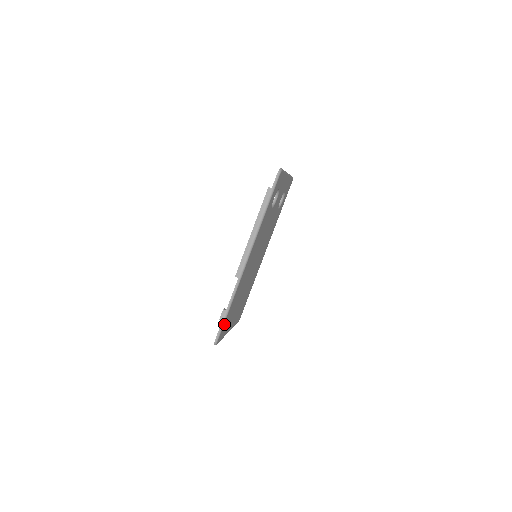
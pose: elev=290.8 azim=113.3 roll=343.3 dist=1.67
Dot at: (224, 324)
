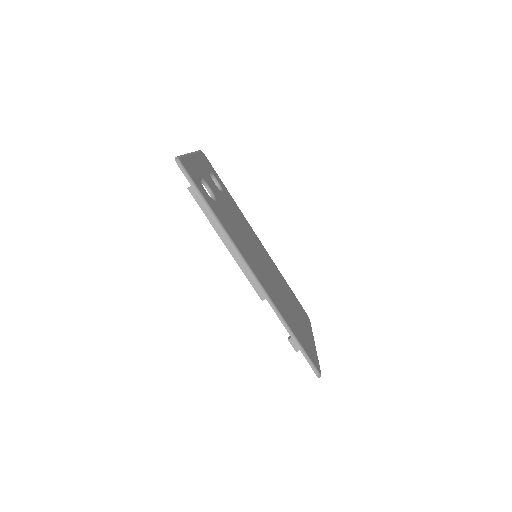
Dot at: (305, 351)
